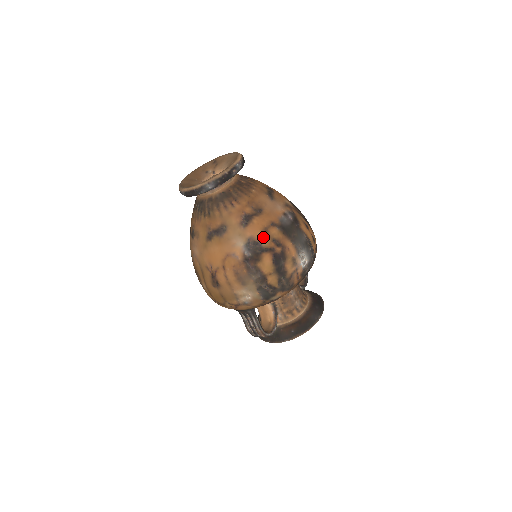
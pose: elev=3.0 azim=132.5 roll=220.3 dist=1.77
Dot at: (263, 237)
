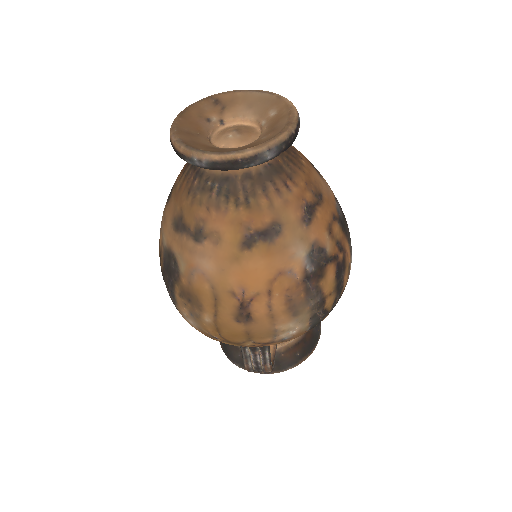
Dot at: (328, 239)
